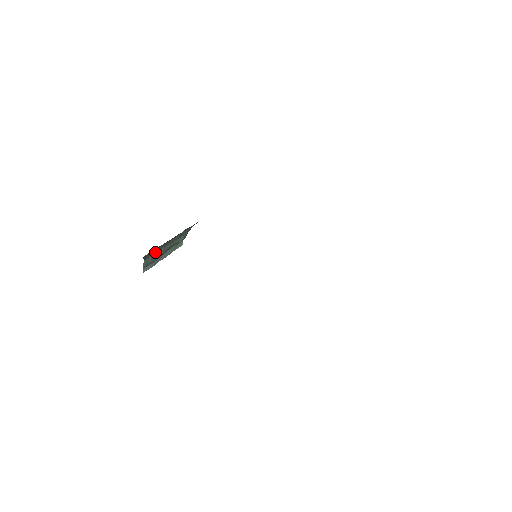
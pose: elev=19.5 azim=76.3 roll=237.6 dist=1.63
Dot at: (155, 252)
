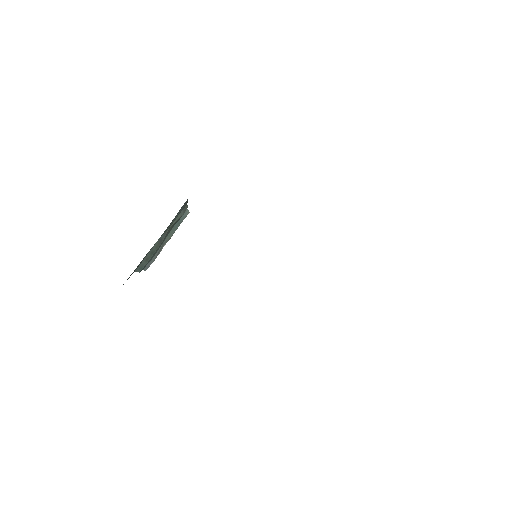
Dot at: occluded
